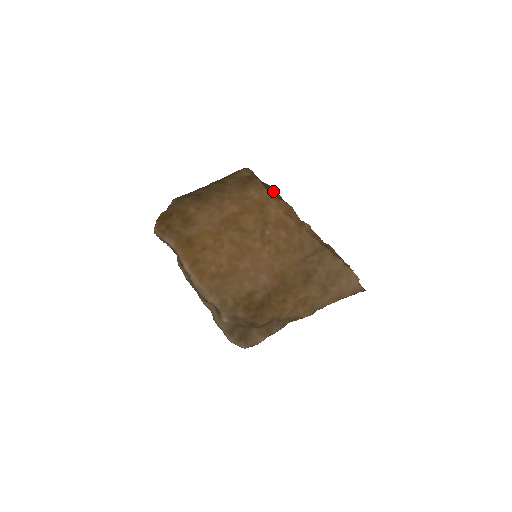
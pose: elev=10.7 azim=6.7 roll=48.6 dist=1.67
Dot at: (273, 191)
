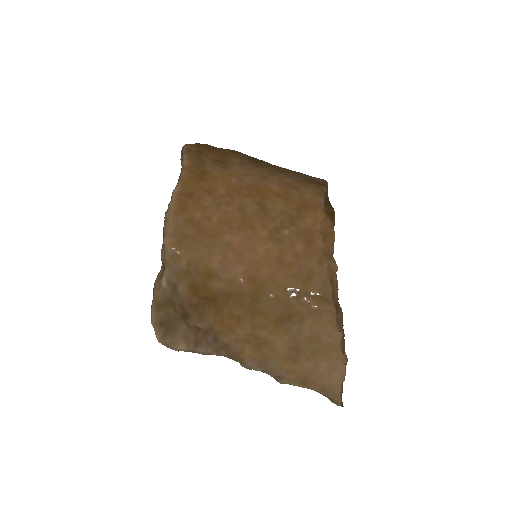
Dot at: (331, 213)
